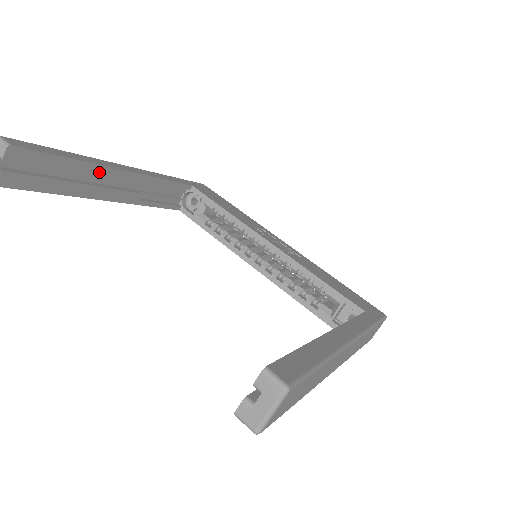
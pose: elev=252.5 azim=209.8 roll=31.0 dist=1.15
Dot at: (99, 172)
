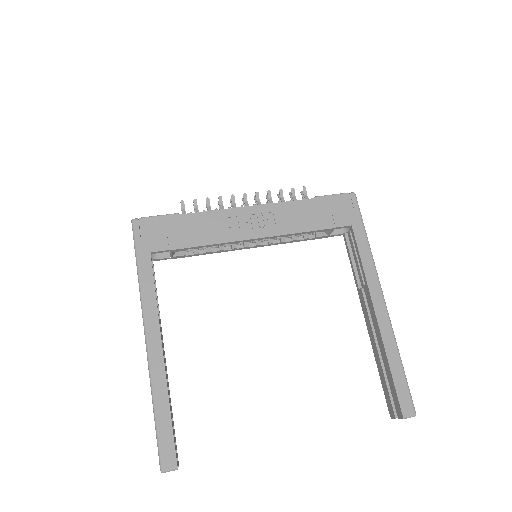
Dot at: (166, 379)
